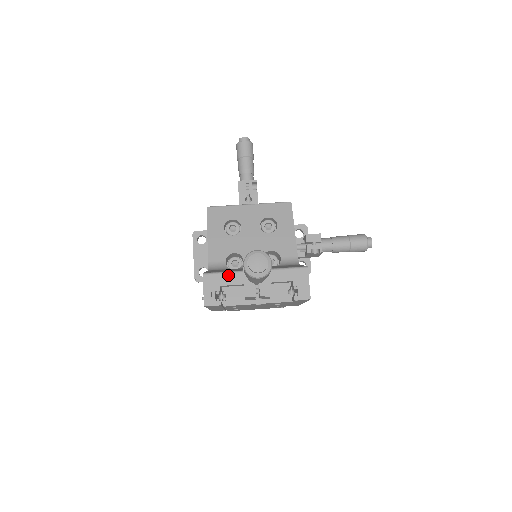
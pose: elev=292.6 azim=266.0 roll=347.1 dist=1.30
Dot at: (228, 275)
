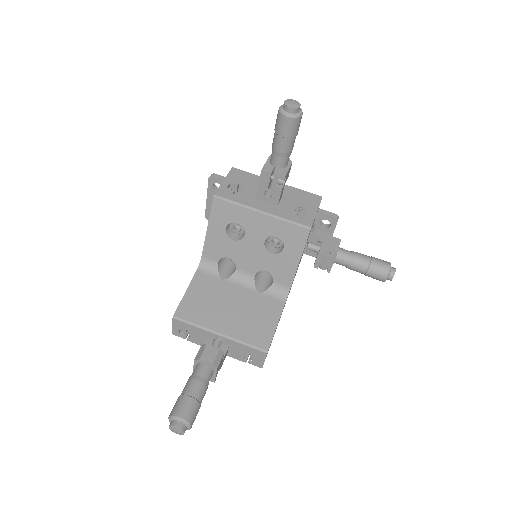
Dot at: (195, 328)
